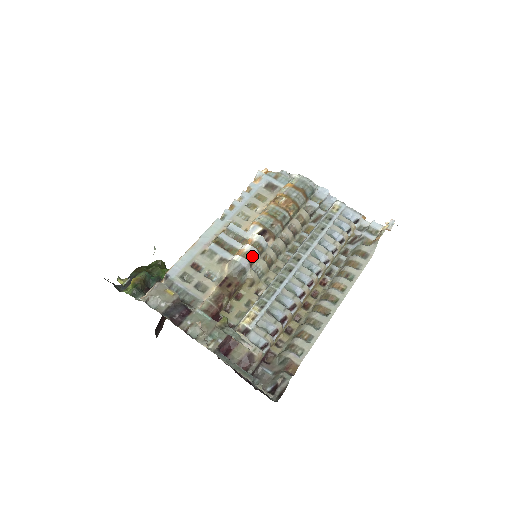
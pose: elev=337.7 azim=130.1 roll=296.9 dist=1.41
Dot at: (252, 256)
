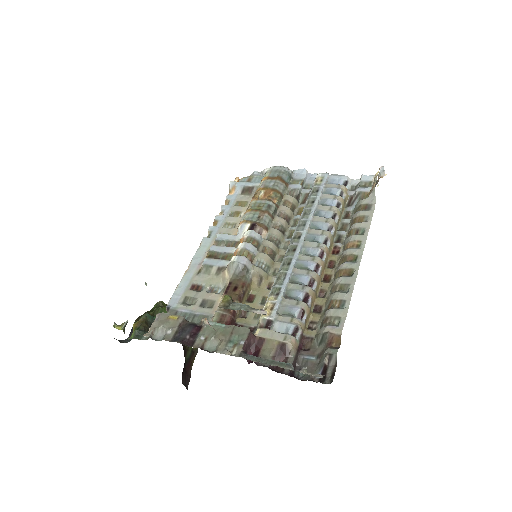
Dot at: (249, 252)
